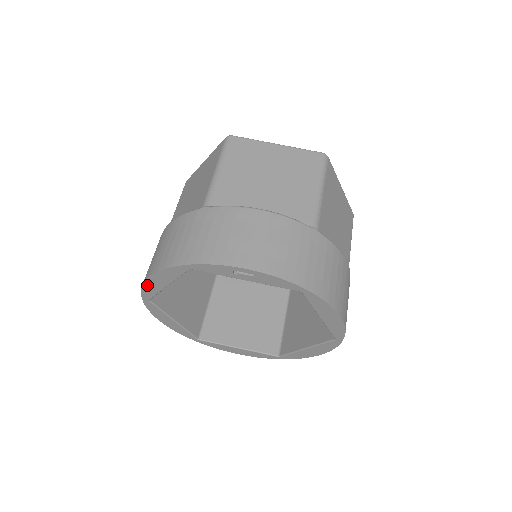
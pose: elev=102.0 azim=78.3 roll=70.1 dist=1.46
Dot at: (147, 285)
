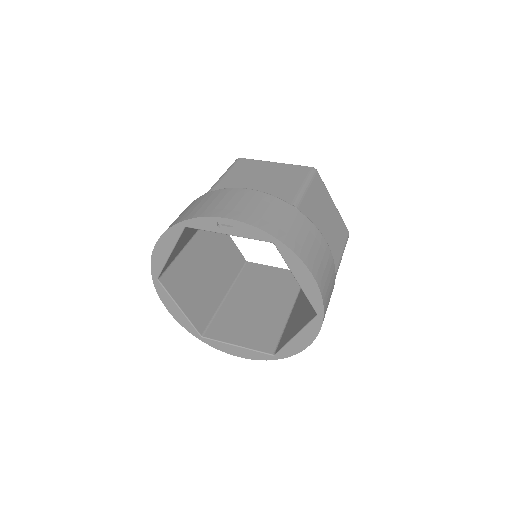
Dot at: (155, 256)
